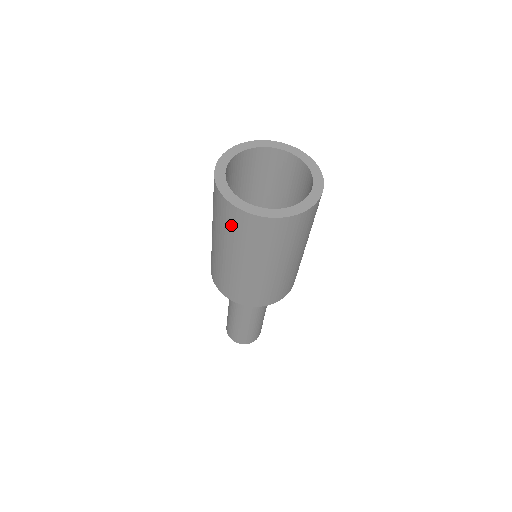
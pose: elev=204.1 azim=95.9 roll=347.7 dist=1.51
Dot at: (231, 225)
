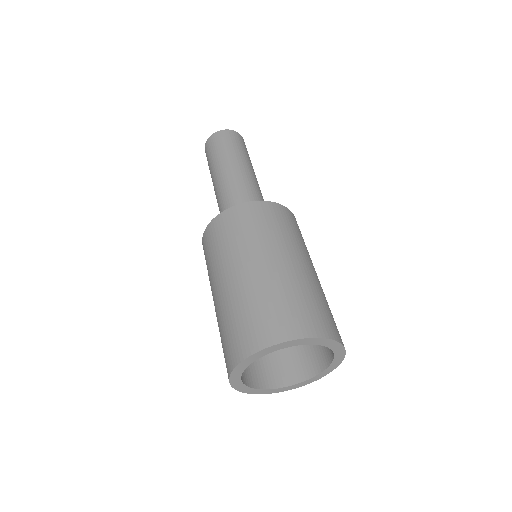
Dot at: occluded
